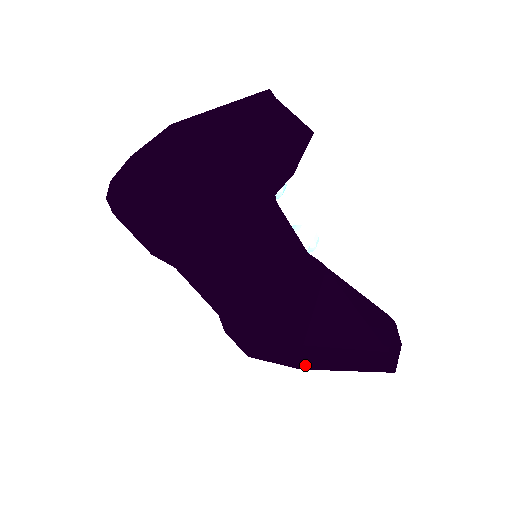
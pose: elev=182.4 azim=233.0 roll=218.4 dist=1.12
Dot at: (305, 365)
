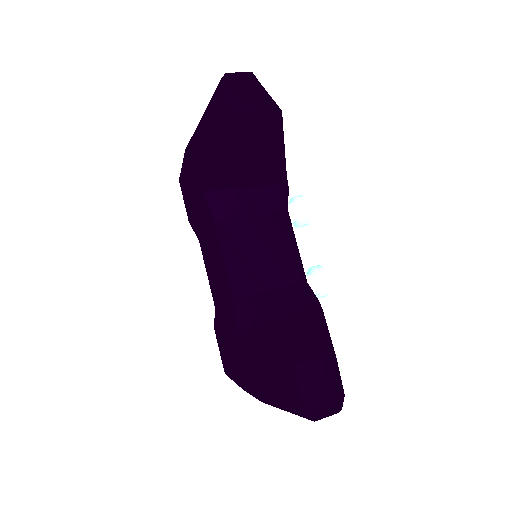
Dot at: (245, 380)
